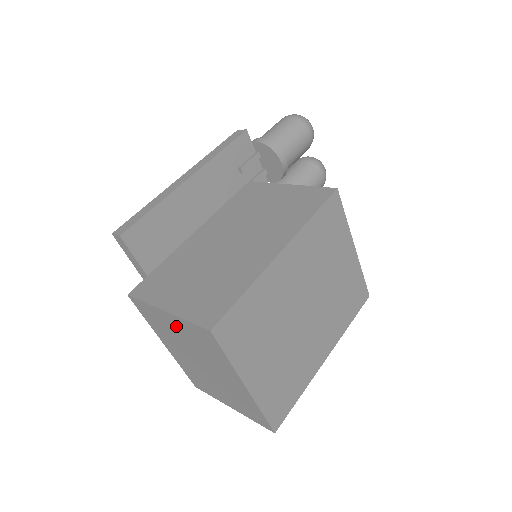
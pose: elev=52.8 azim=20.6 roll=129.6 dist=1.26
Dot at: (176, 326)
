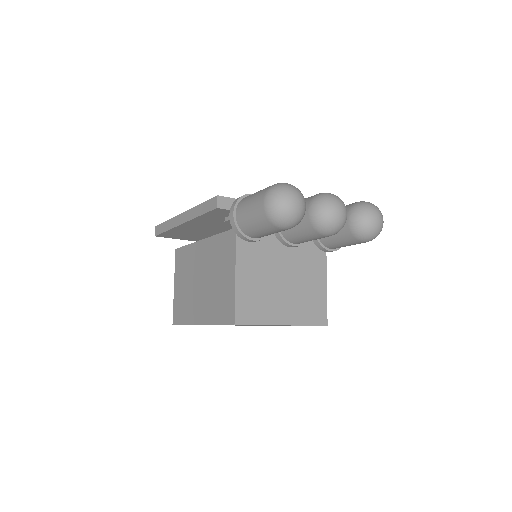
Dot at: occluded
